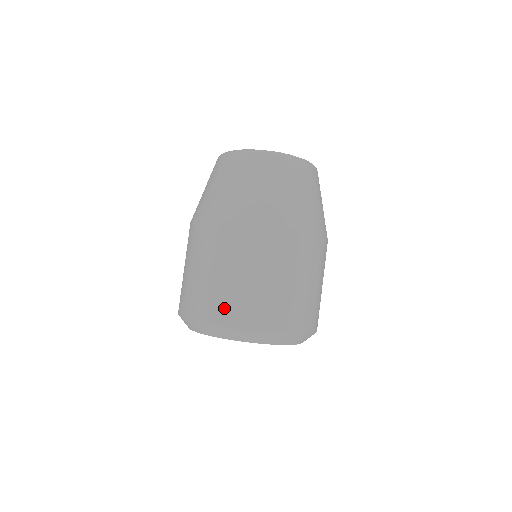
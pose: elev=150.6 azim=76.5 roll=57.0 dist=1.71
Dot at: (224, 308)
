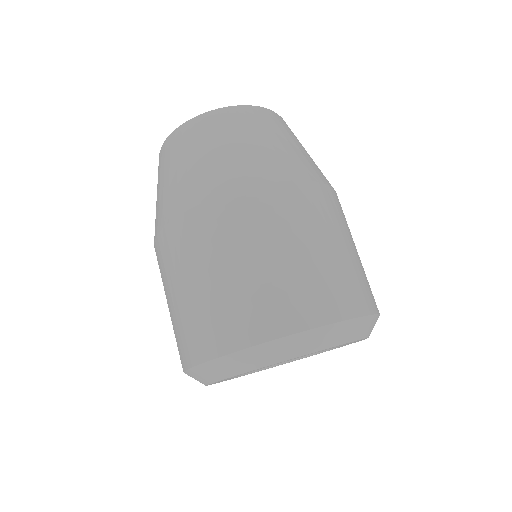
Dot at: (348, 292)
